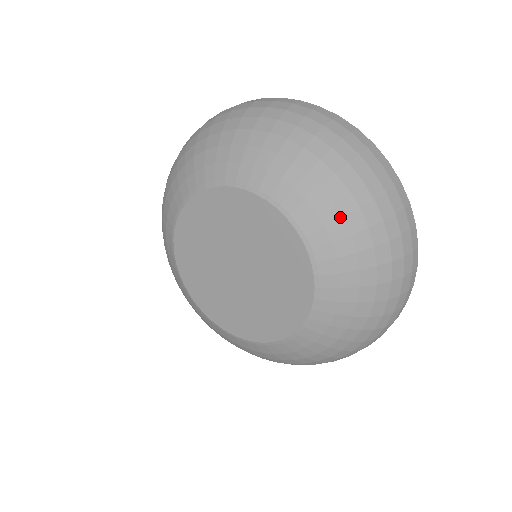
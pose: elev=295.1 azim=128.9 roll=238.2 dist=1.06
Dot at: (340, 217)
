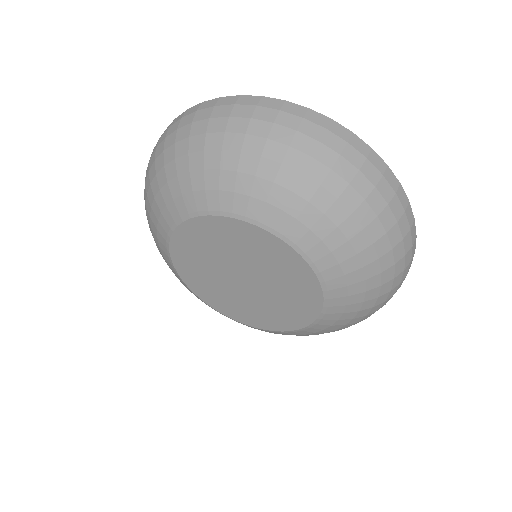
Dot at: (345, 240)
